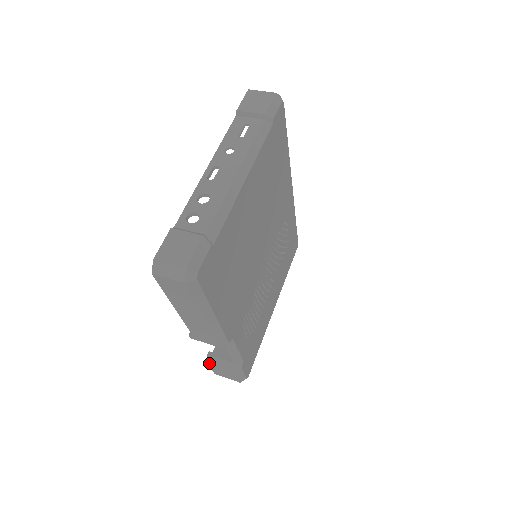
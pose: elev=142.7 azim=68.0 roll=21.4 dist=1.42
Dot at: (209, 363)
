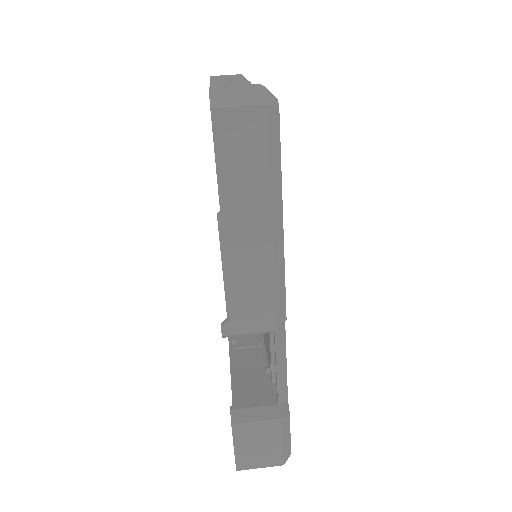
Dot at: (236, 426)
